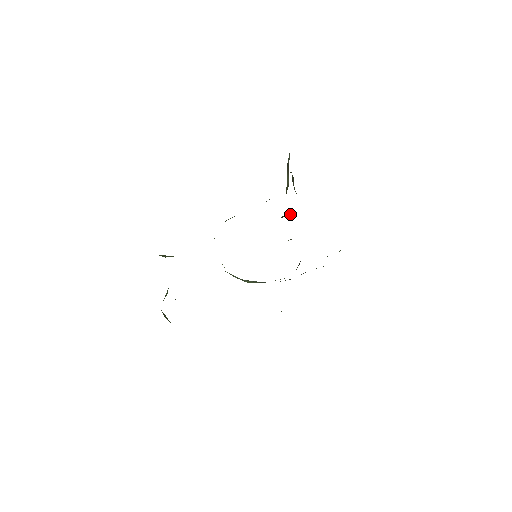
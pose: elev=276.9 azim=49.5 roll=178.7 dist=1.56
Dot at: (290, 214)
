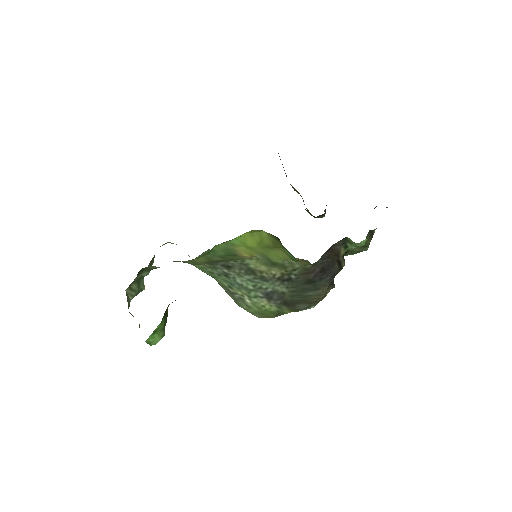
Dot at: occluded
